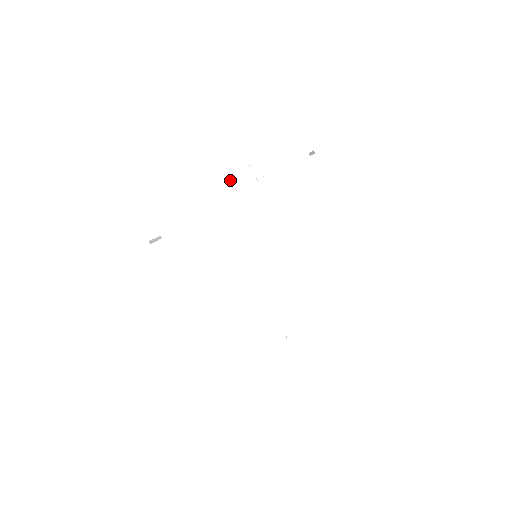
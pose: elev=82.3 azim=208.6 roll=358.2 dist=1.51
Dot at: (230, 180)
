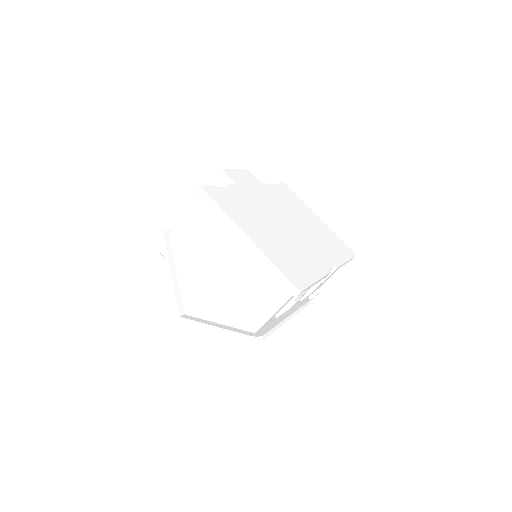
Dot at: (247, 176)
